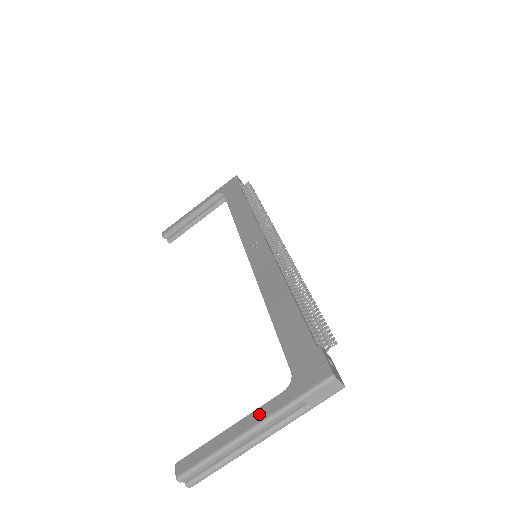
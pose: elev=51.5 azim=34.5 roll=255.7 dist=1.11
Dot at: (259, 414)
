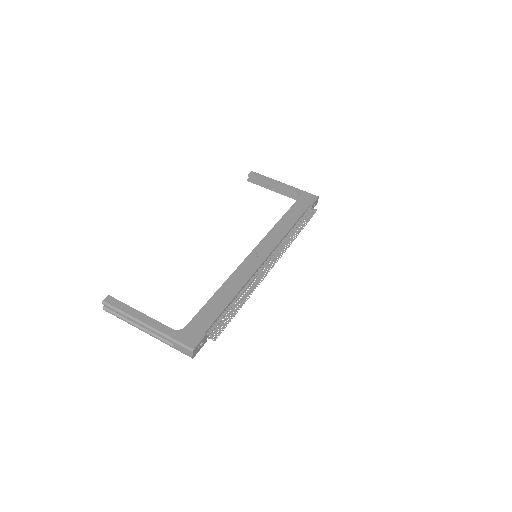
Dot at: (155, 324)
